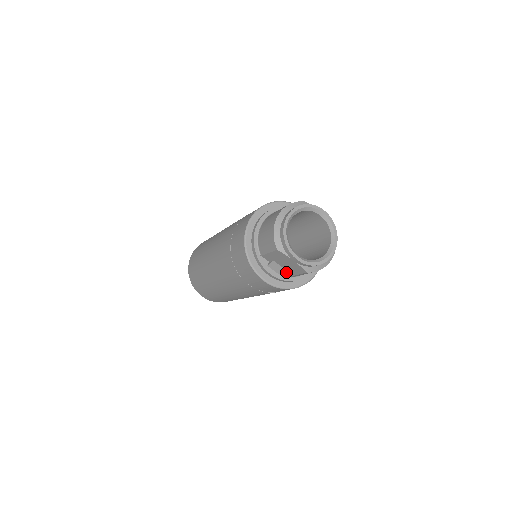
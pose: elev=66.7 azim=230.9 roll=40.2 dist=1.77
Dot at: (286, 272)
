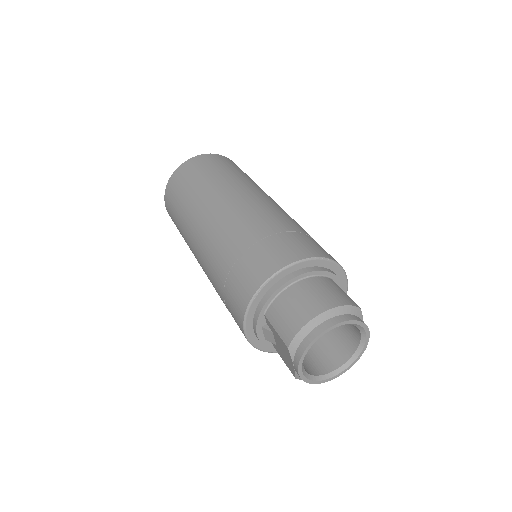
Dot at: (274, 344)
